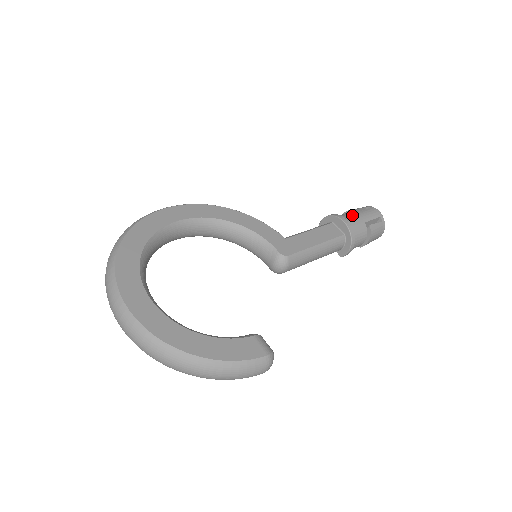
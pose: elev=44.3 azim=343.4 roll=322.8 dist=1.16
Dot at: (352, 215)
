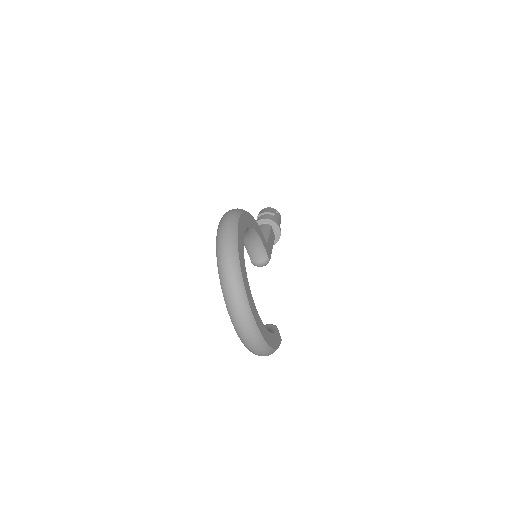
Dot at: (278, 221)
